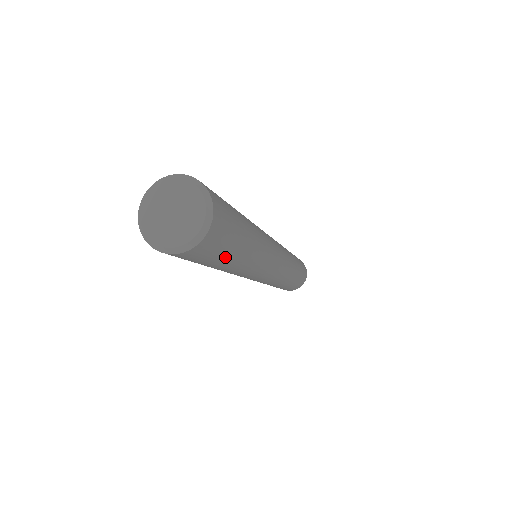
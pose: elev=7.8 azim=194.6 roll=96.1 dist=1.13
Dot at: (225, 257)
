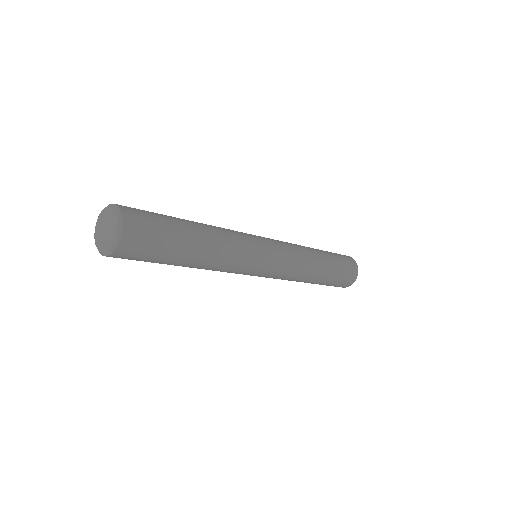
Dot at: (171, 247)
